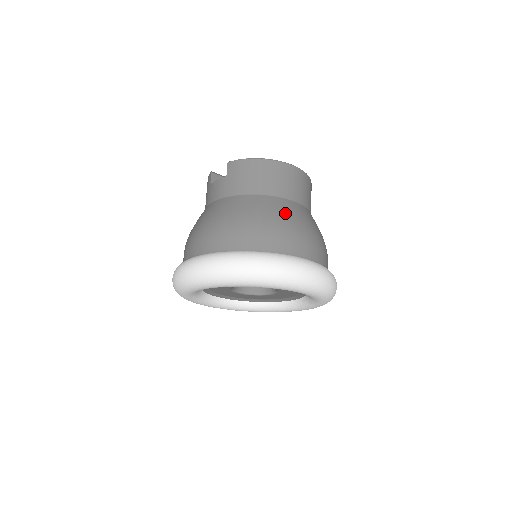
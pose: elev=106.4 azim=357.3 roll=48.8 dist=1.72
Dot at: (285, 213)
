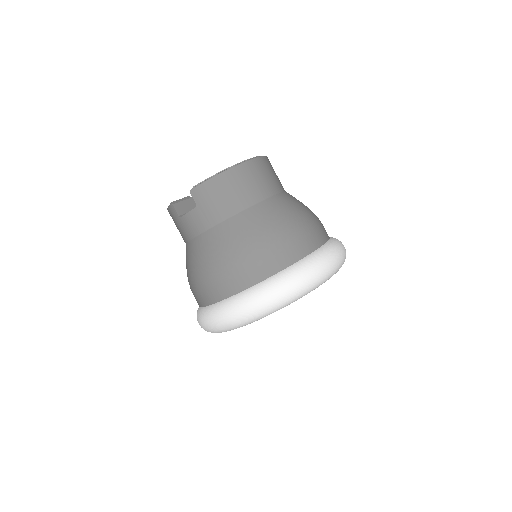
Dot at: (278, 217)
